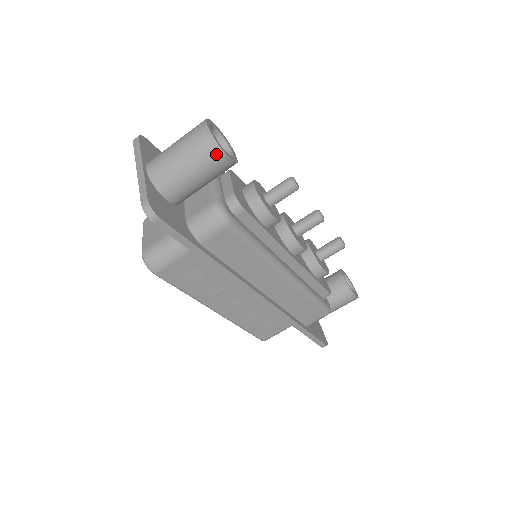
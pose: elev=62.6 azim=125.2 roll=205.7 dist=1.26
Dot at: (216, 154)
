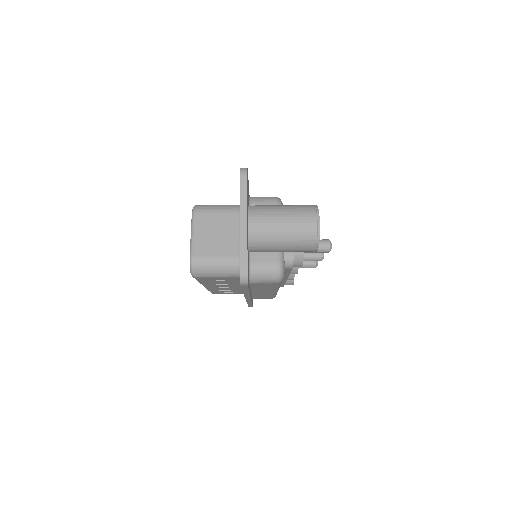
Dot at: (312, 248)
